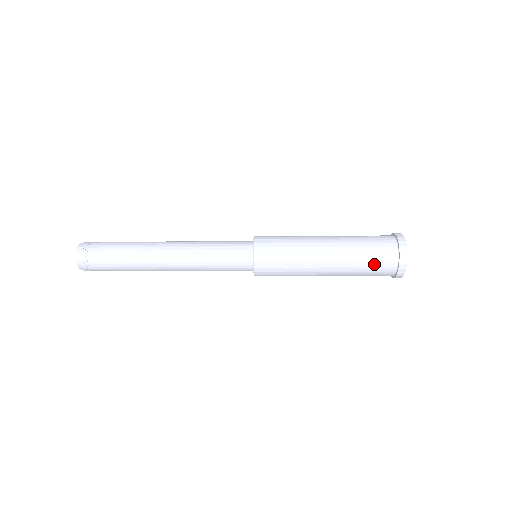
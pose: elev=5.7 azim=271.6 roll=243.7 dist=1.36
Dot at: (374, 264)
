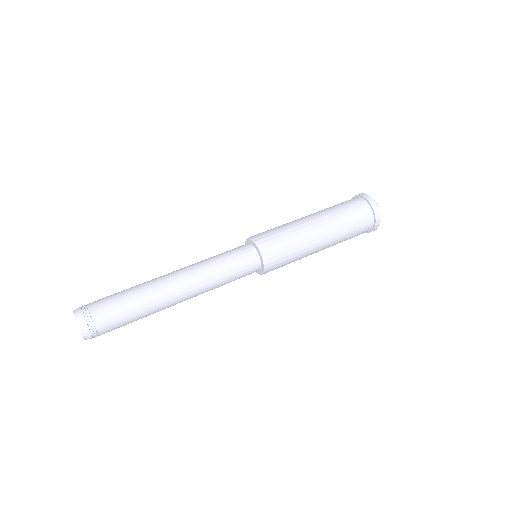
Dot at: (355, 235)
